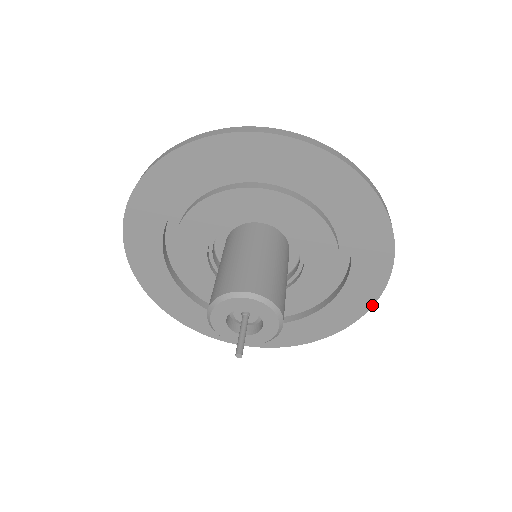
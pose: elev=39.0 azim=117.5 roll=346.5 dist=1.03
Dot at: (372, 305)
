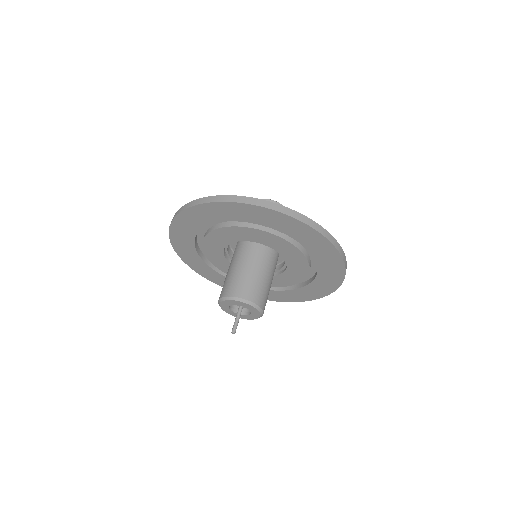
Dot at: (333, 291)
